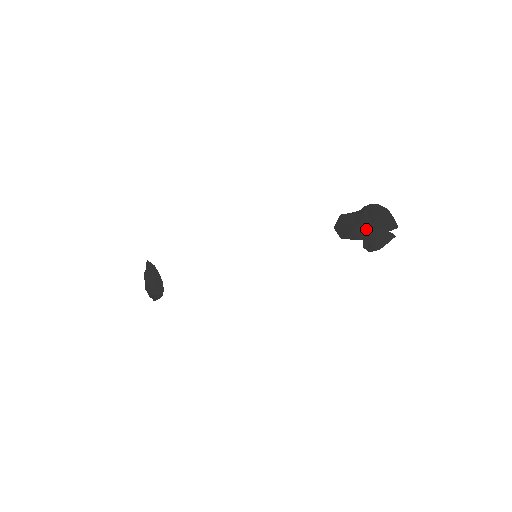
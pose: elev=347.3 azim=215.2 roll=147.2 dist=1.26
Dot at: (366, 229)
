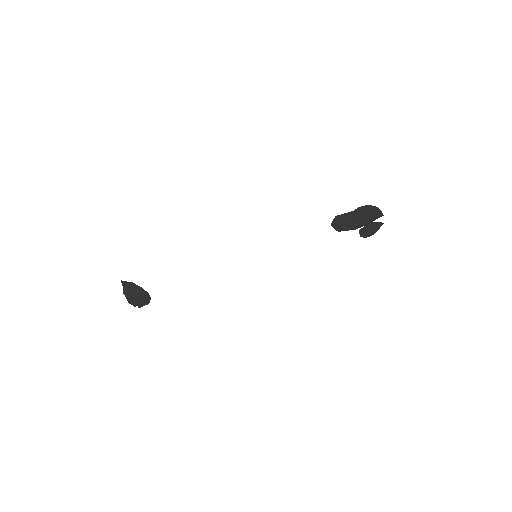
Dot at: (359, 222)
